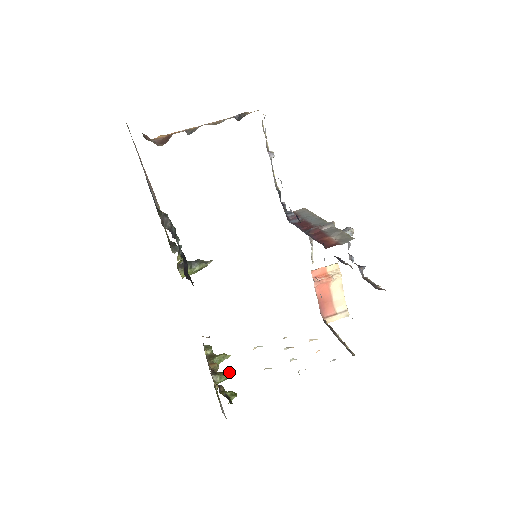
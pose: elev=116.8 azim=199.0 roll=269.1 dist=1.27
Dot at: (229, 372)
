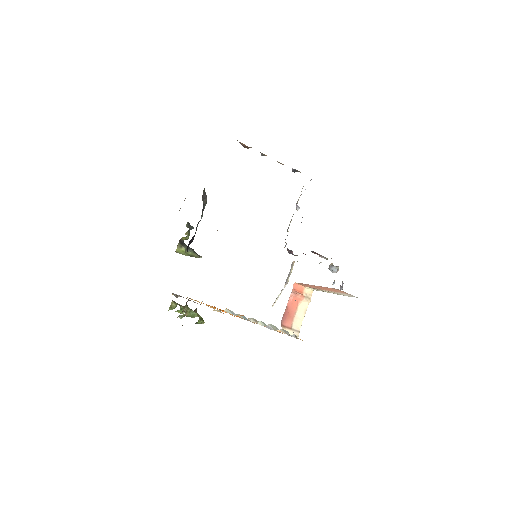
Dot at: occluded
